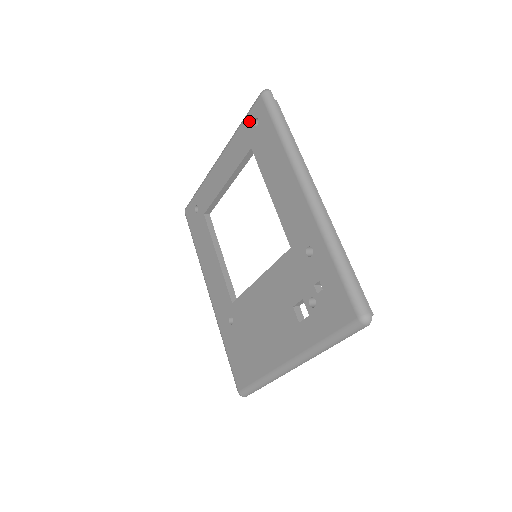
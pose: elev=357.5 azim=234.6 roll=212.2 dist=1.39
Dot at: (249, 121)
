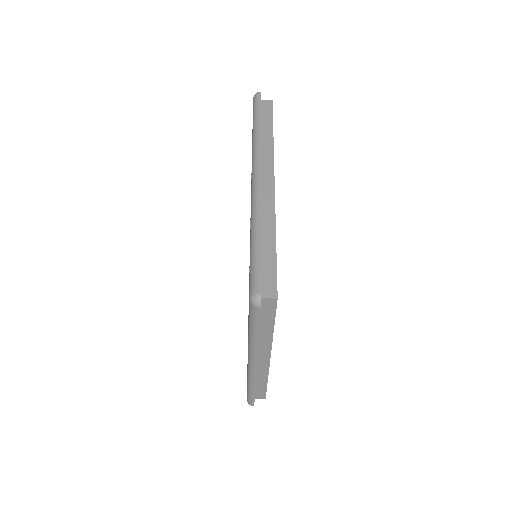
Dot at: occluded
